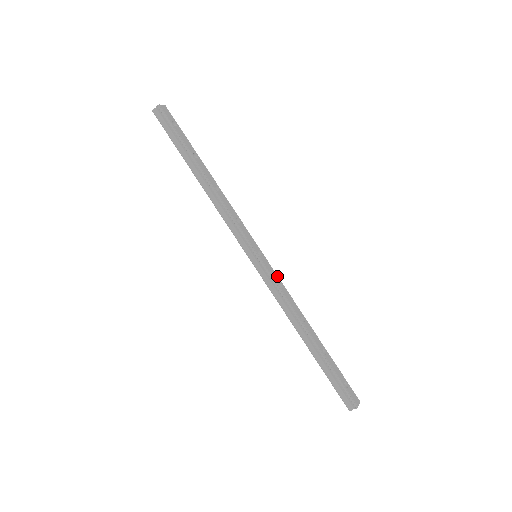
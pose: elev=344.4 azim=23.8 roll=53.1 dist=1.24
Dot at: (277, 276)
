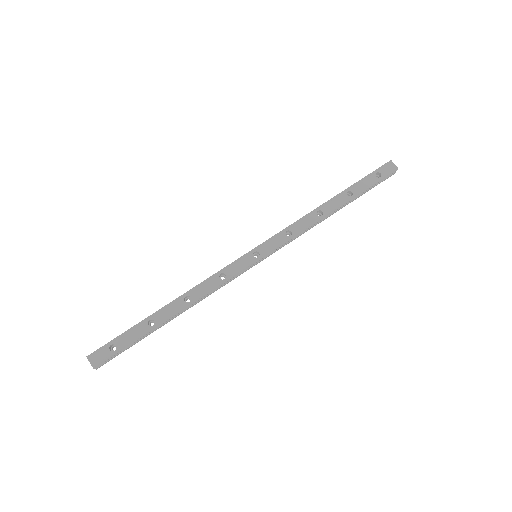
Dot at: (277, 235)
